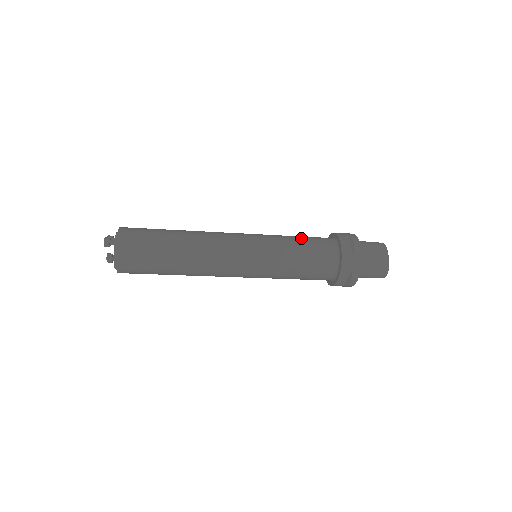
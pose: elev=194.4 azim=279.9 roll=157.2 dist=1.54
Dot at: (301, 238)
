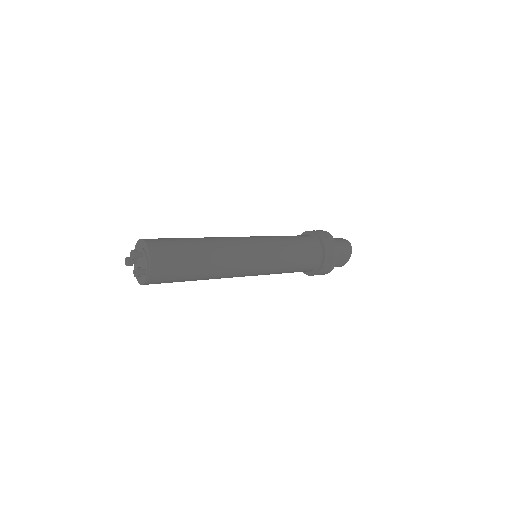
Dot at: (298, 253)
